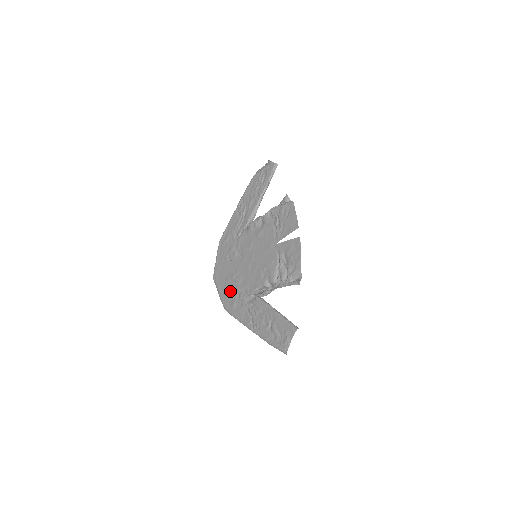
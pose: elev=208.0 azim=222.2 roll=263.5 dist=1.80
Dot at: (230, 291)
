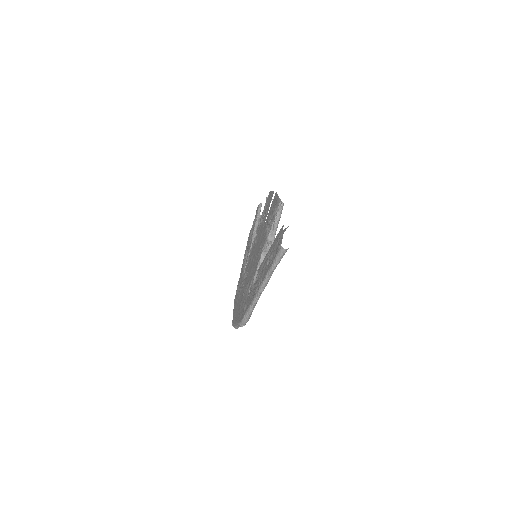
Dot at: (242, 305)
